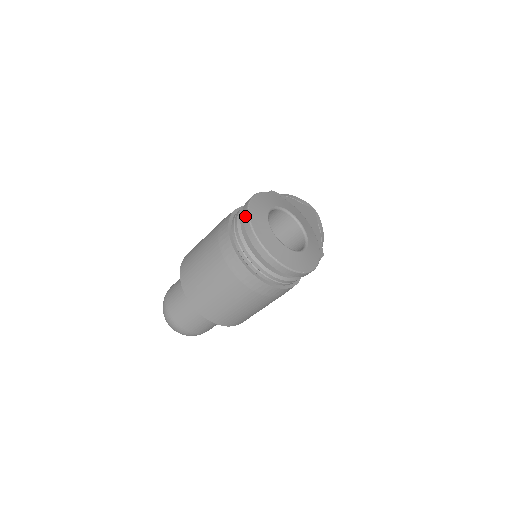
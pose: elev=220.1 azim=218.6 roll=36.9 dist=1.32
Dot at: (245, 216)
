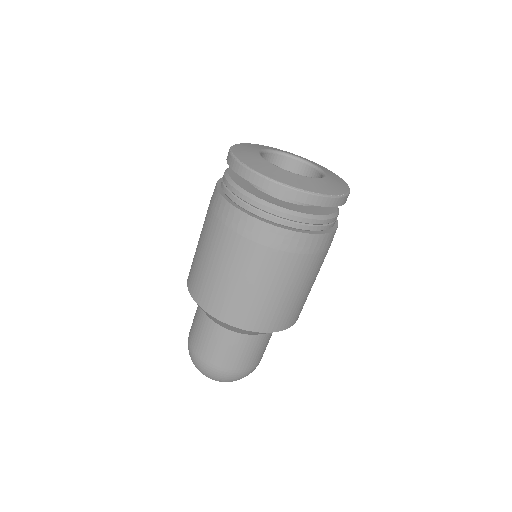
Dot at: (238, 168)
